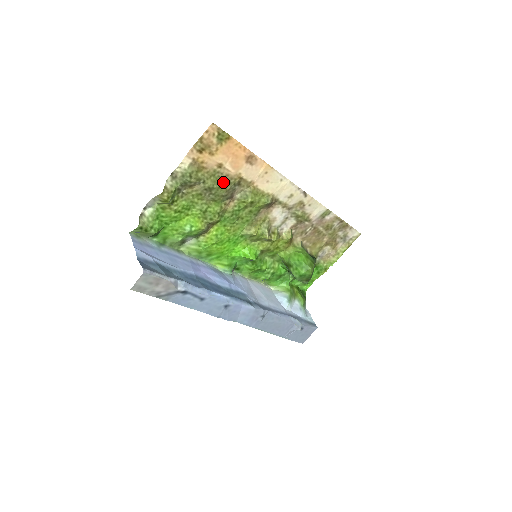
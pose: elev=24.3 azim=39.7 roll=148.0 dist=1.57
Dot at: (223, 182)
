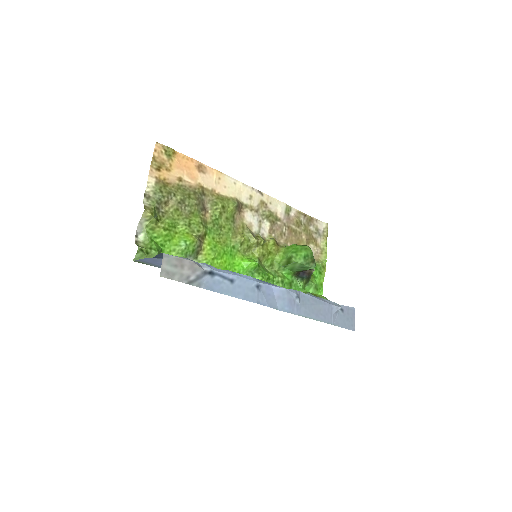
Dot at: (190, 193)
